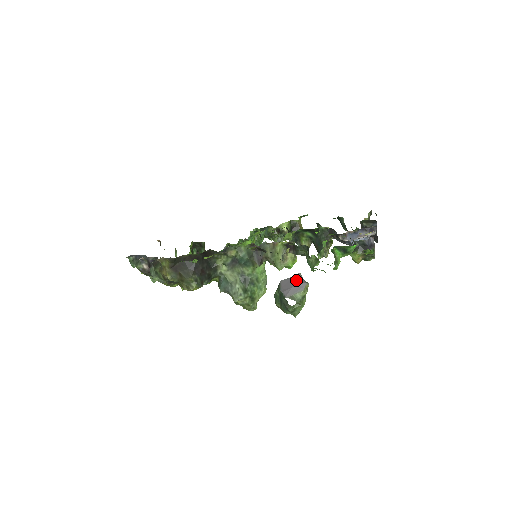
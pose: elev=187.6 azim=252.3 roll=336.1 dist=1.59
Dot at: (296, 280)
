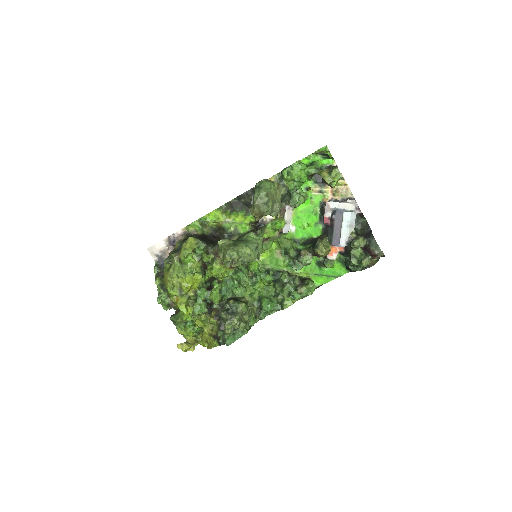
Dot at: occluded
